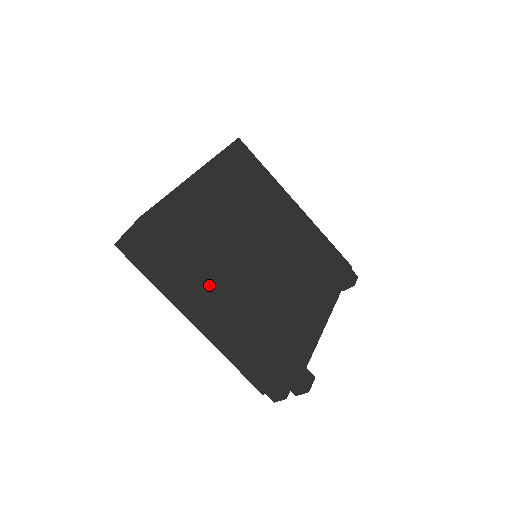
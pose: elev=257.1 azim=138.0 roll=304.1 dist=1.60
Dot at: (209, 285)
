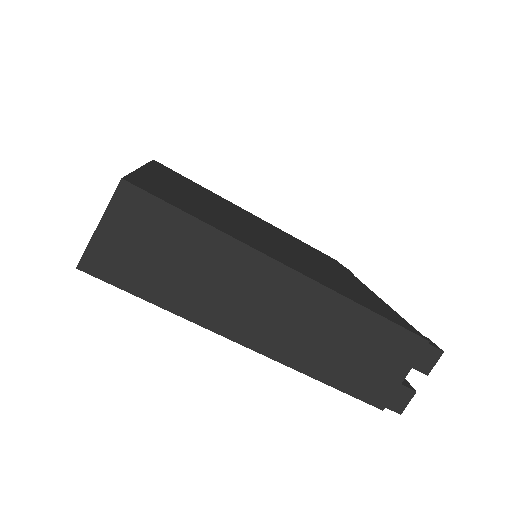
Dot at: (260, 251)
